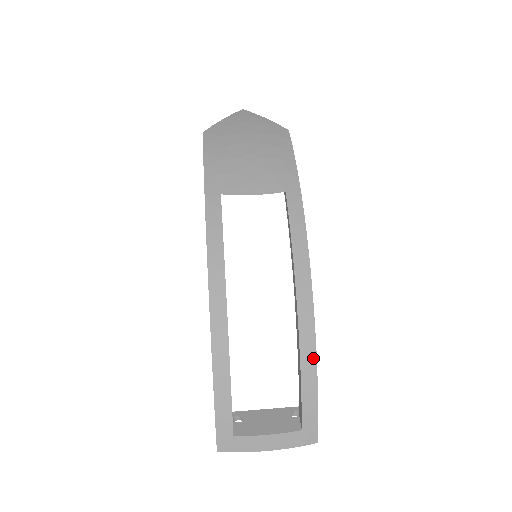
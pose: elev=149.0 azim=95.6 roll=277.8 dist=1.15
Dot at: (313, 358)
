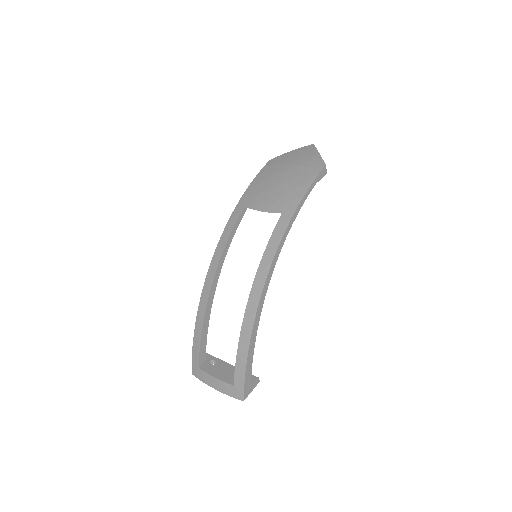
Dot at: (248, 337)
